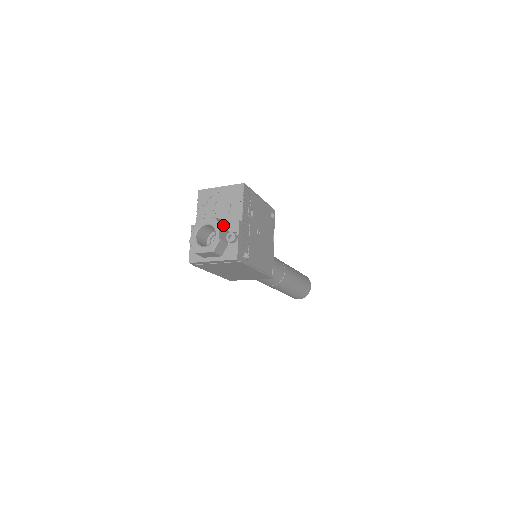
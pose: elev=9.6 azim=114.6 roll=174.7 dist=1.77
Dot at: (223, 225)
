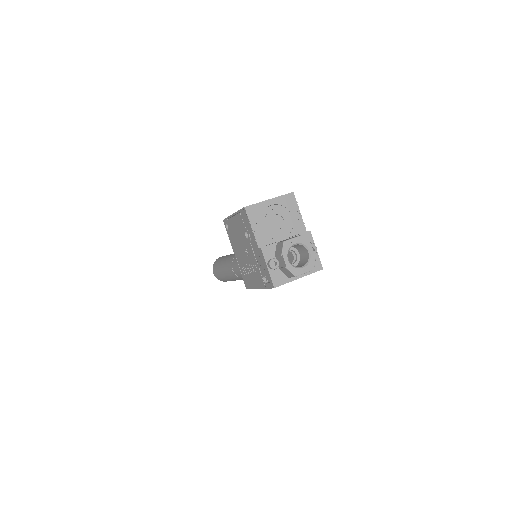
Dot at: occluded
